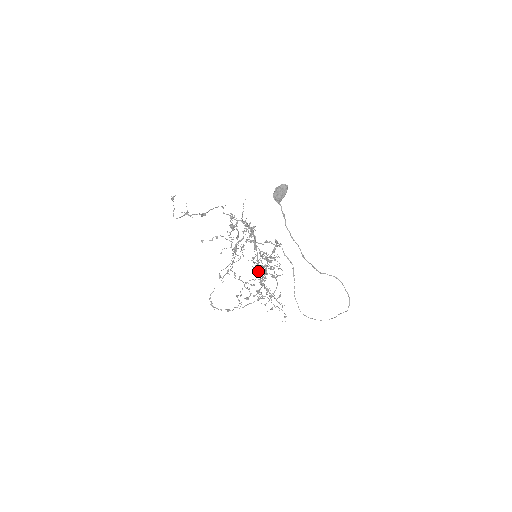
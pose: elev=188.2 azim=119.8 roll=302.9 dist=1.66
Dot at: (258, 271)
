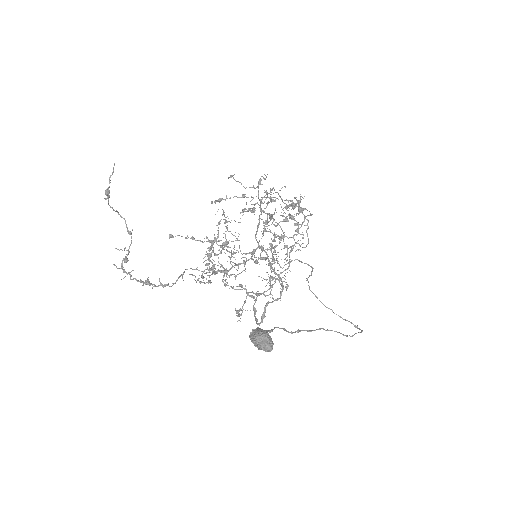
Dot at: (259, 258)
